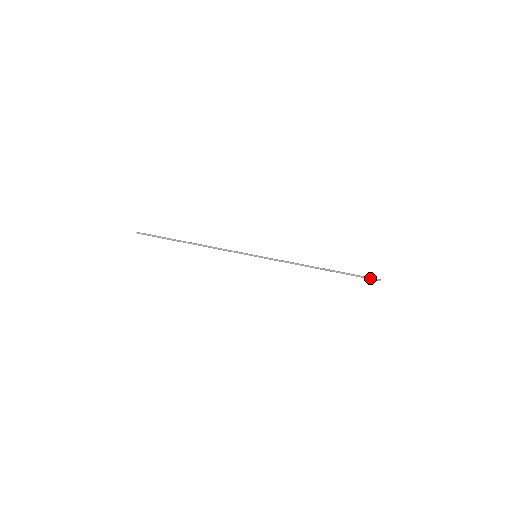
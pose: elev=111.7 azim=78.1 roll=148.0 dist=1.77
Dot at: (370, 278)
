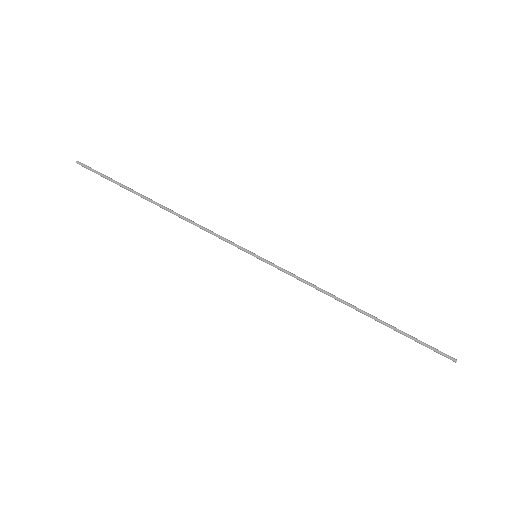
Dot at: (438, 351)
